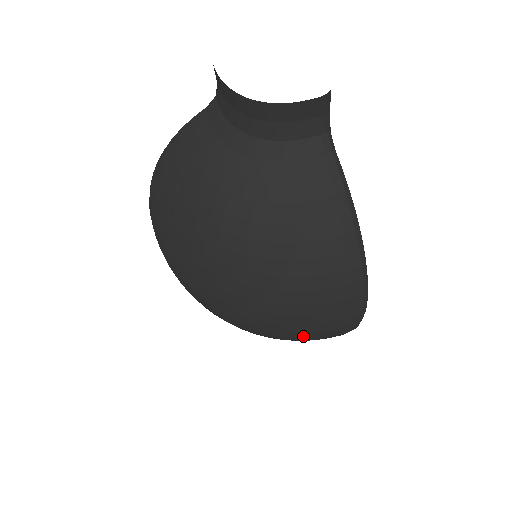
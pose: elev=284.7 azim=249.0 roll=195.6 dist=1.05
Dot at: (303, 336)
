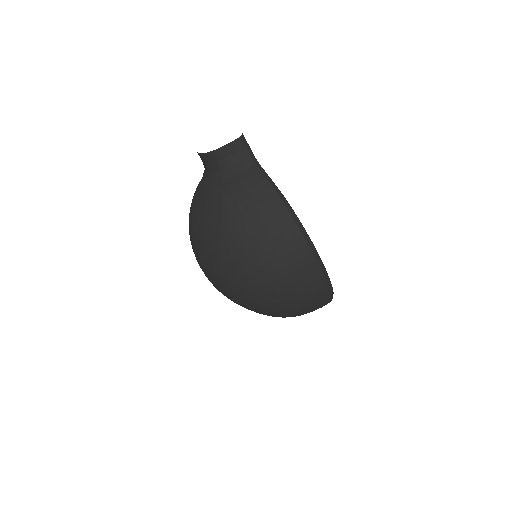
Dot at: (287, 285)
